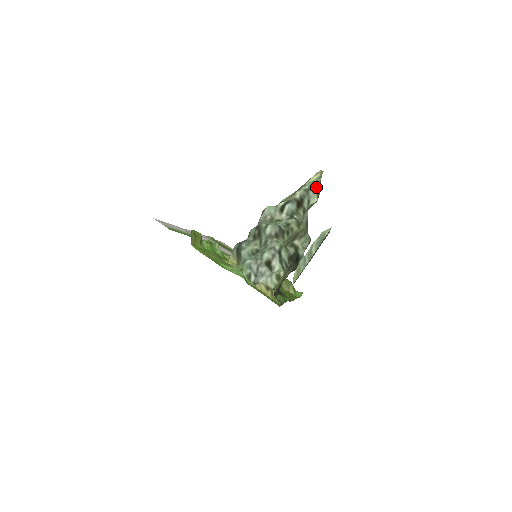
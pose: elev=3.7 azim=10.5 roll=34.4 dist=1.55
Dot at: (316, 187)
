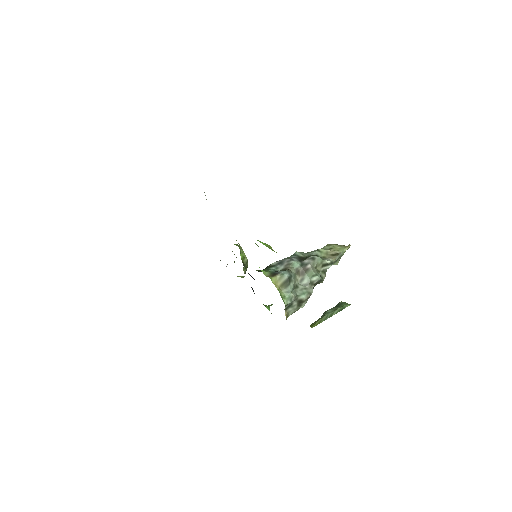
Dot at: (342, 255)
